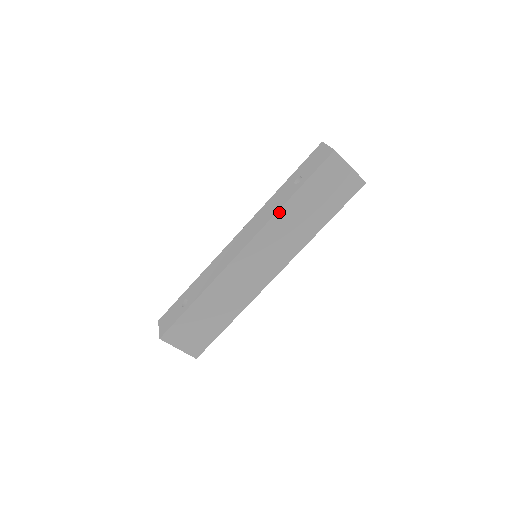
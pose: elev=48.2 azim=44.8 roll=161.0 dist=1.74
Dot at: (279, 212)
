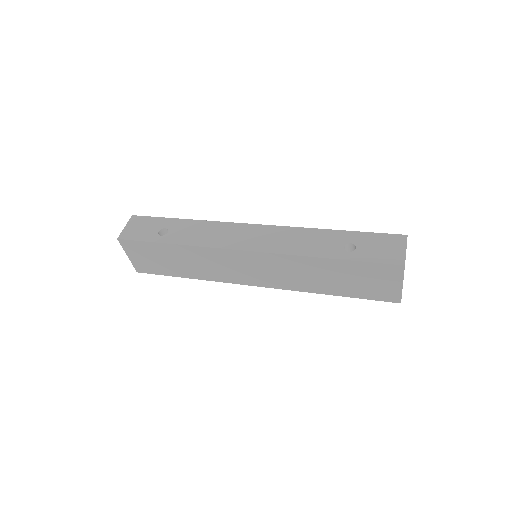
Dot at: (306, 257)
